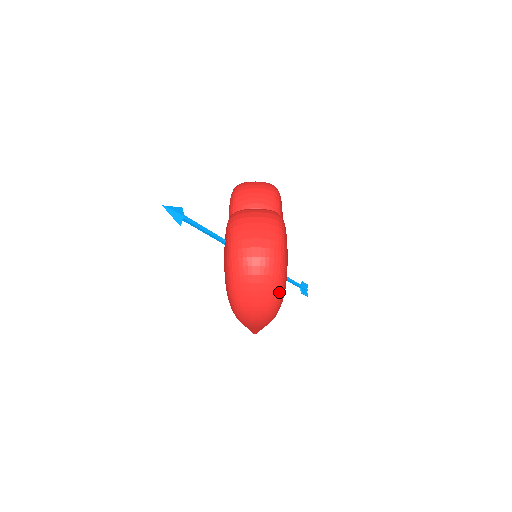
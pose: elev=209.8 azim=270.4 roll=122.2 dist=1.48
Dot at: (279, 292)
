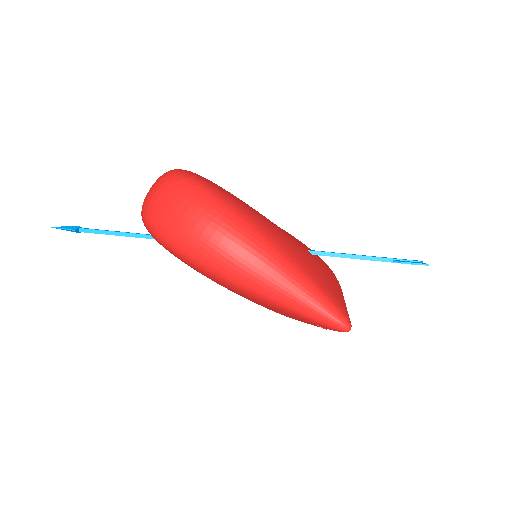
Dot at: (187, 181)
